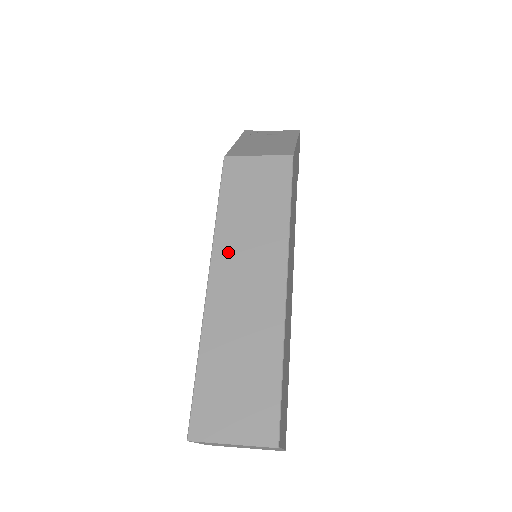
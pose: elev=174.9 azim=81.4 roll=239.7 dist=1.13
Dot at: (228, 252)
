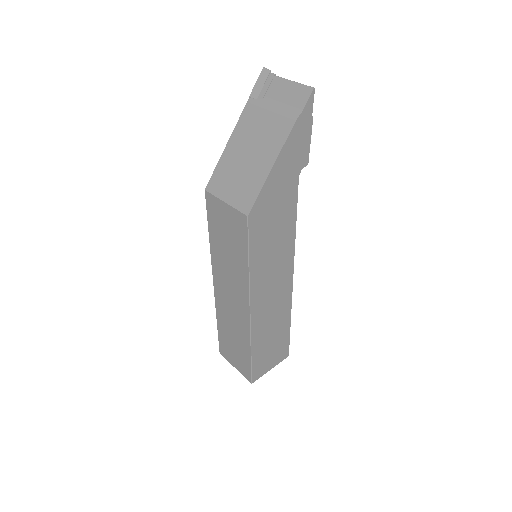
Dot at: (219, 274)
